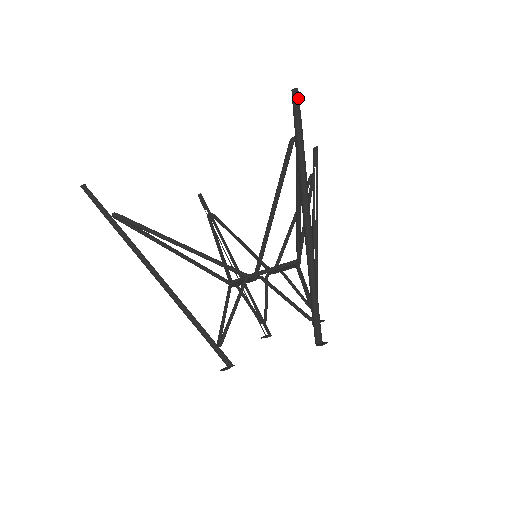
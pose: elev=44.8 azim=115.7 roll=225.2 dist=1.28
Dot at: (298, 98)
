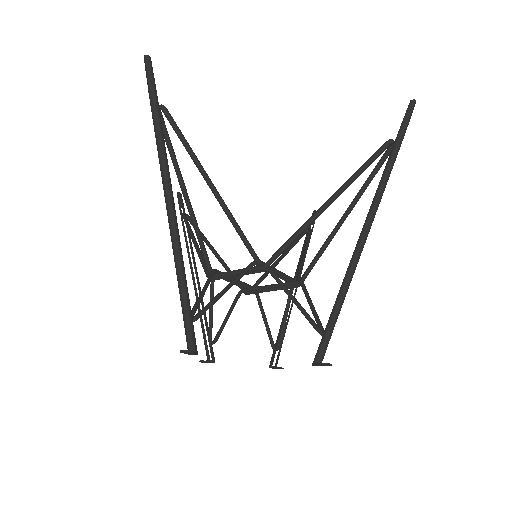
Dot at: (413, 109)
